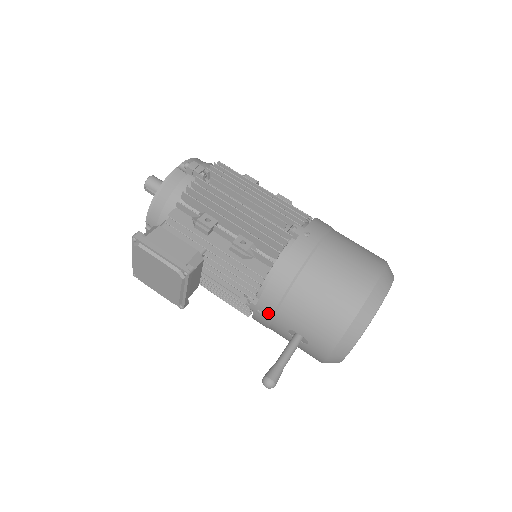
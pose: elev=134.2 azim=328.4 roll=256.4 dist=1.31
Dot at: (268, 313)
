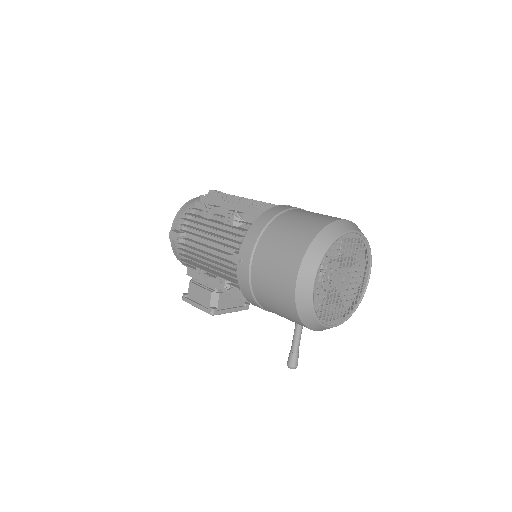
Dot at: occluded
